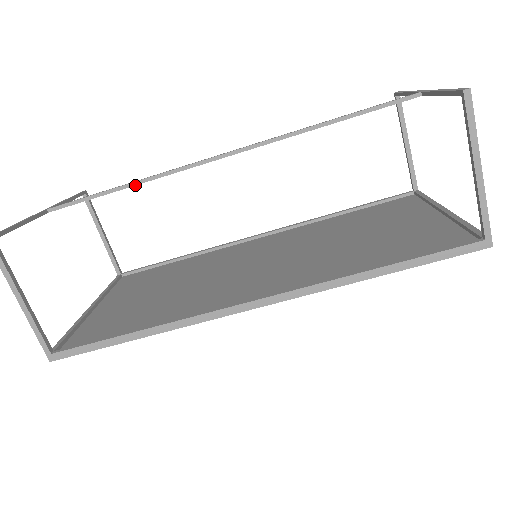
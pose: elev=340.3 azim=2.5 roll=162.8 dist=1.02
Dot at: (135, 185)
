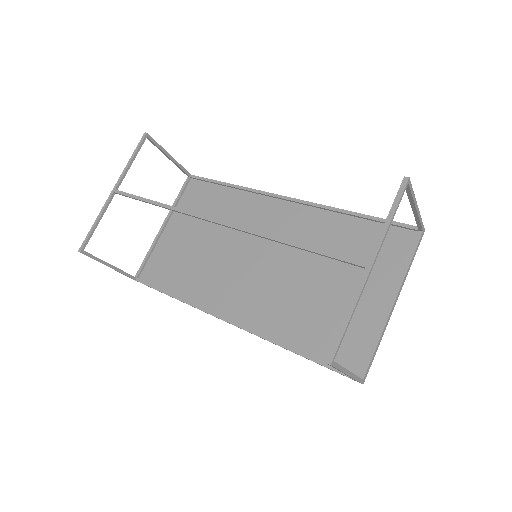
Dot at: (162, 207)
